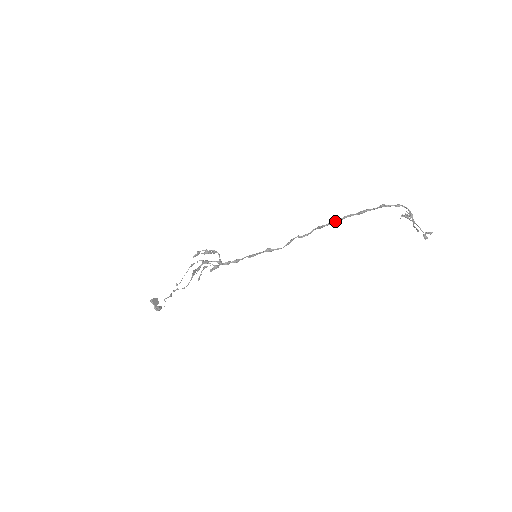
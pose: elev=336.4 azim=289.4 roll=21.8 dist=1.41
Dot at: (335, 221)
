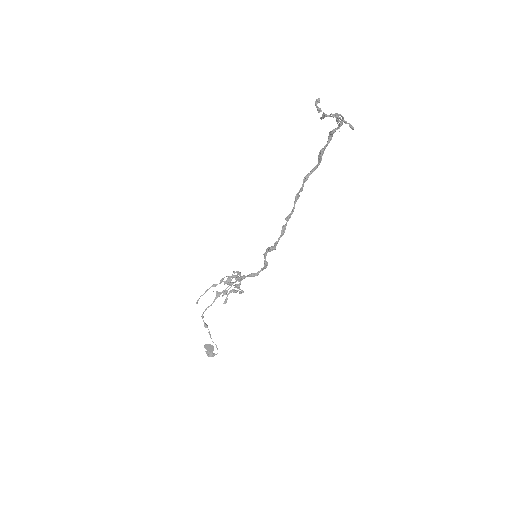
Dot at: (303, 181)
